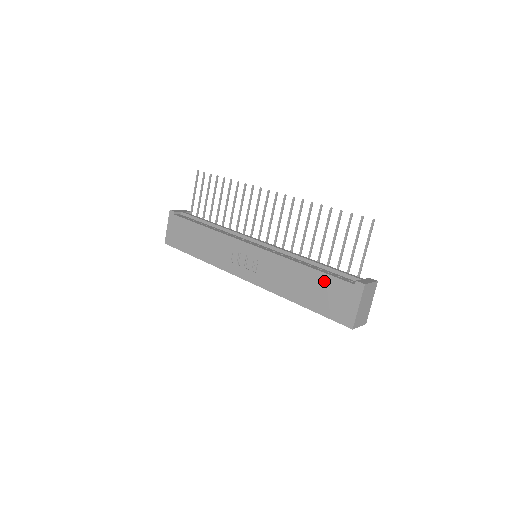
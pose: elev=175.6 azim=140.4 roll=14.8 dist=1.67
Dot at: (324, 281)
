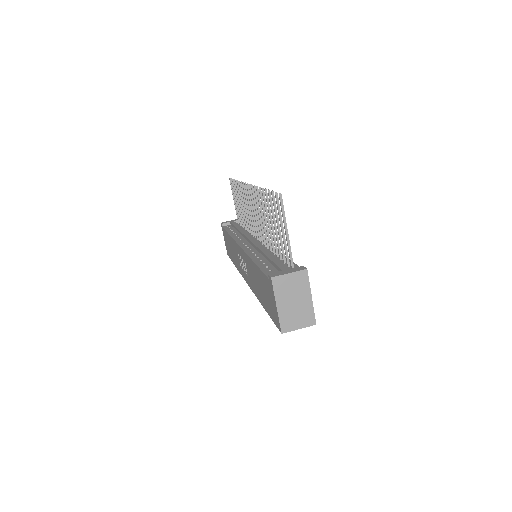
Dot at: (261, 278)
